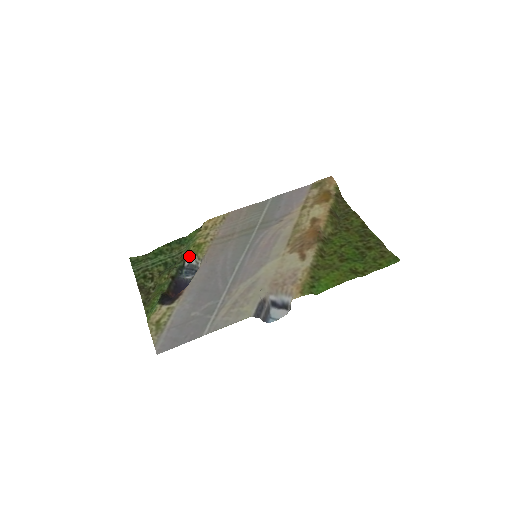
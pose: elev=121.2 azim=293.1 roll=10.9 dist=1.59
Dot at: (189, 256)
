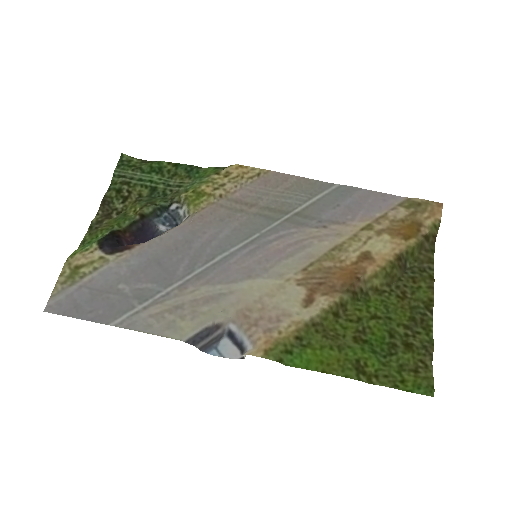
Dot at: (181, 200)
